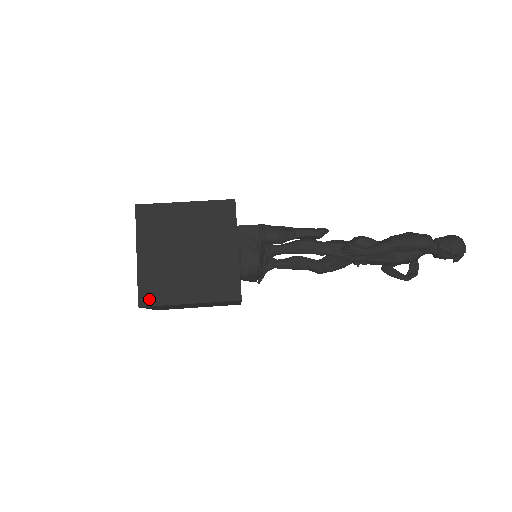
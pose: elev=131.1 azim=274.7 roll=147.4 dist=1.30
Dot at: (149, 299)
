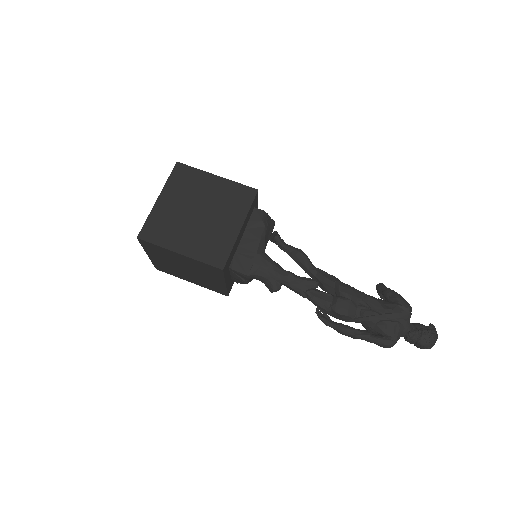
Dot at: (162, 270)
